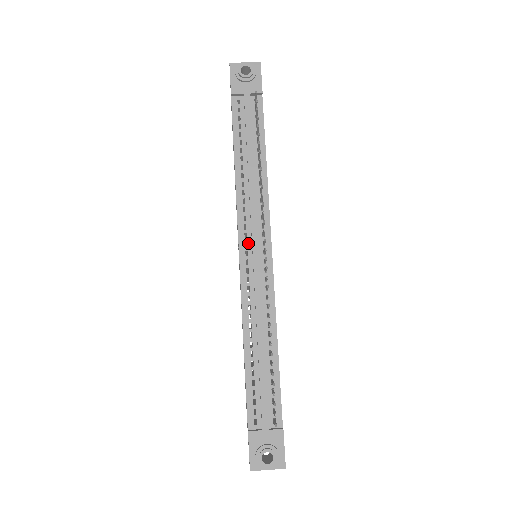
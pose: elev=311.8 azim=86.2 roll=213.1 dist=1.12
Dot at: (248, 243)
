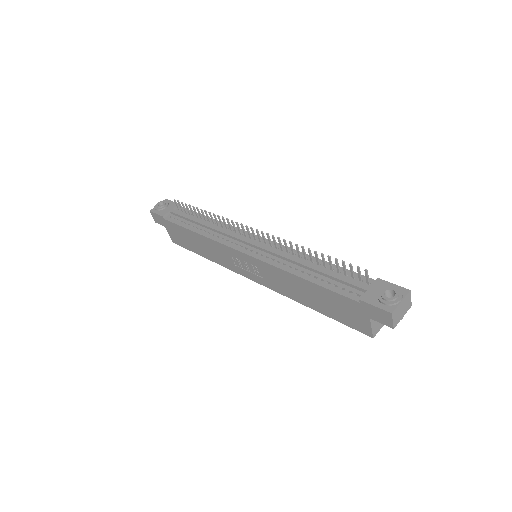
Dot at: (241, 245)
